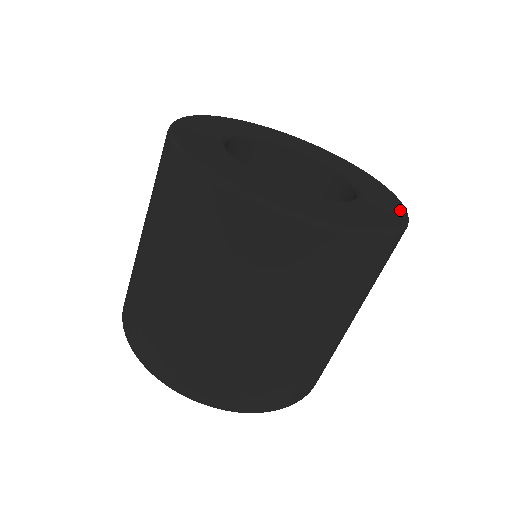
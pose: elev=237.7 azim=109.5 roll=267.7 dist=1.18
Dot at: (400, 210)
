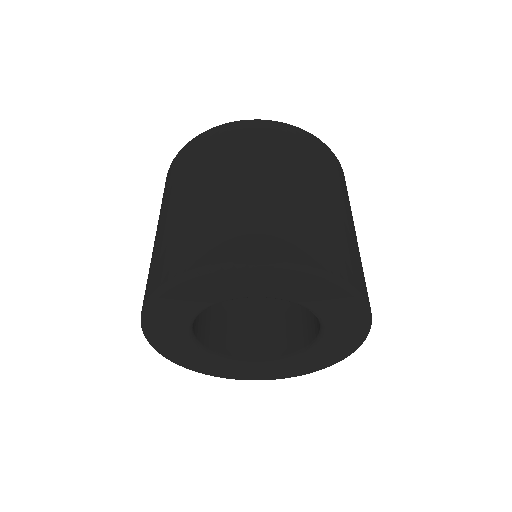
Dot at: occluded
